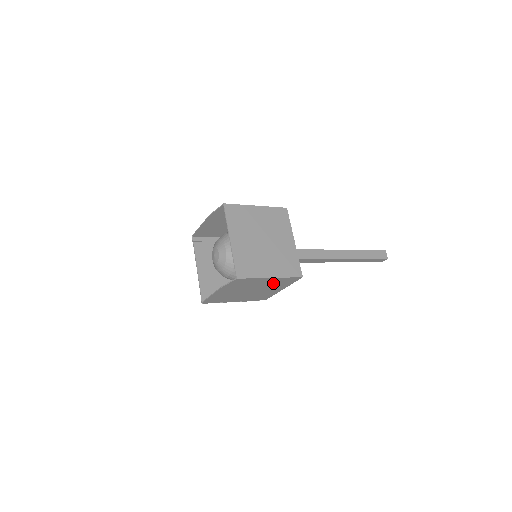
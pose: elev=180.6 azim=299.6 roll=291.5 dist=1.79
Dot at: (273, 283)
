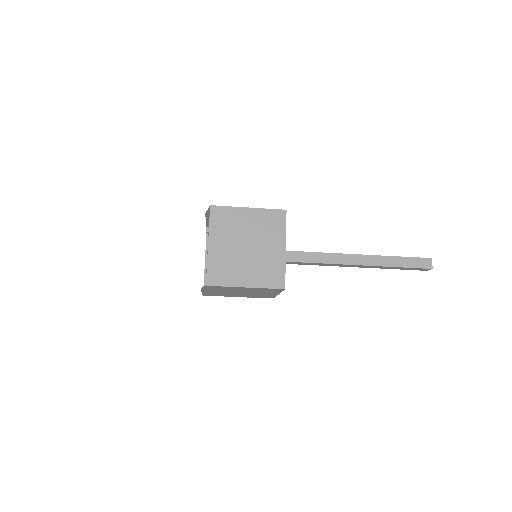
Dot at: (257, 290)
